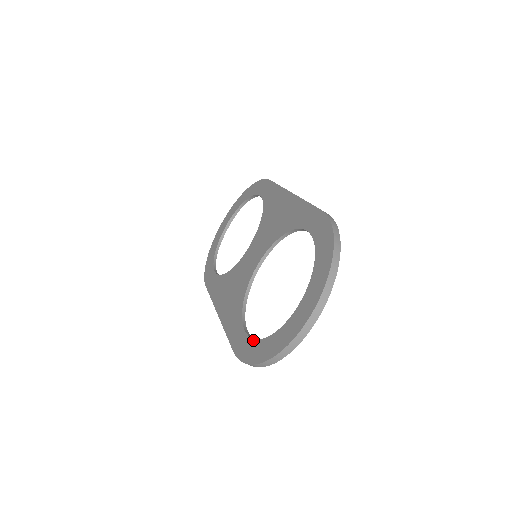
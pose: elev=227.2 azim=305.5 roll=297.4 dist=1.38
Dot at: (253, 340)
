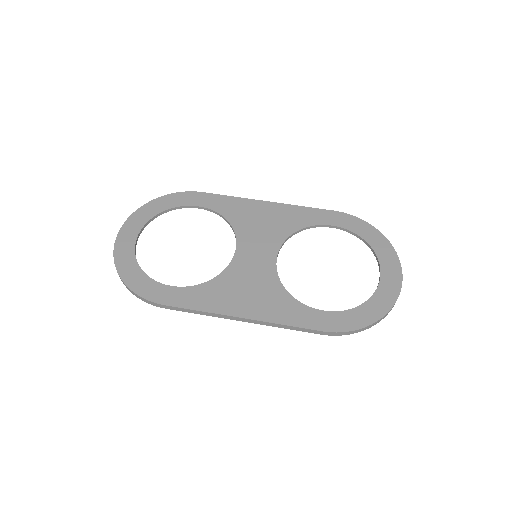
Dot at: (347, 311)
